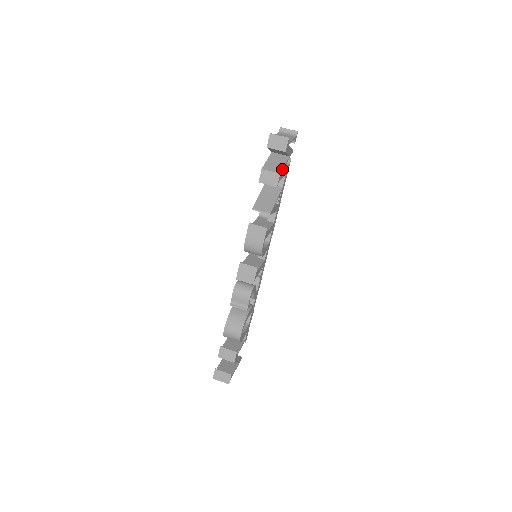
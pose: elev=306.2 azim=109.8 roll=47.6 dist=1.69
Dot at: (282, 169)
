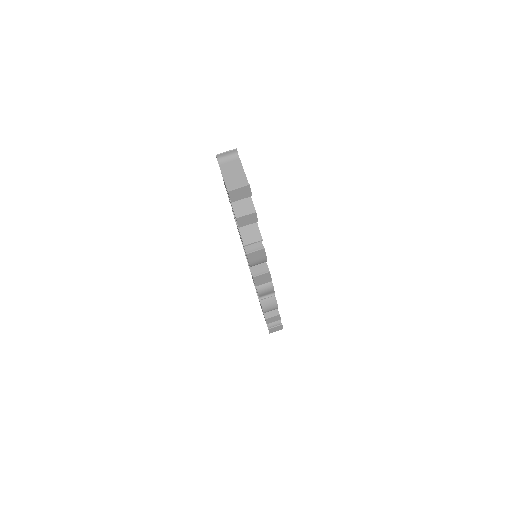
Dot at: (253, 204)
